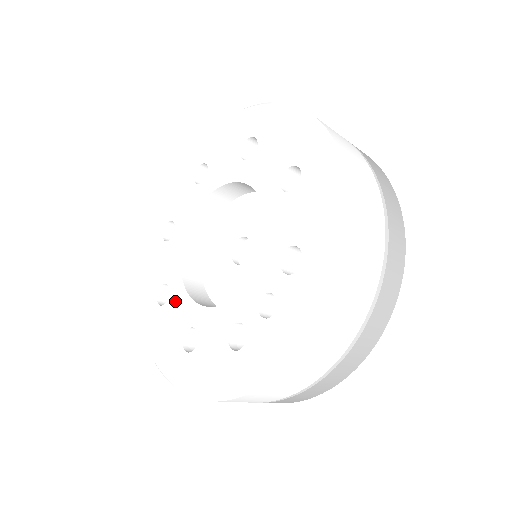
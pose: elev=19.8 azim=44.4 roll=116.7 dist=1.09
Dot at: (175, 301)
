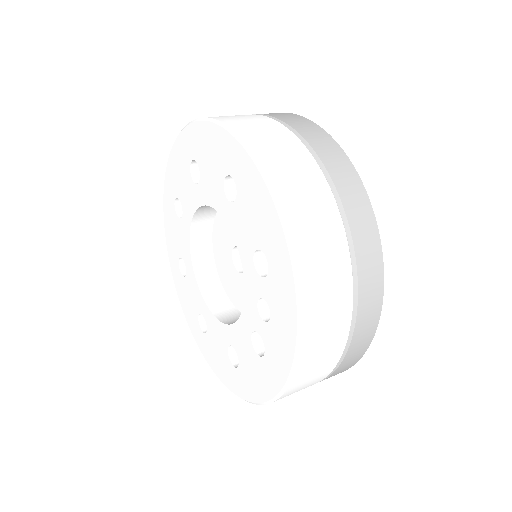
Dot at: (211, 327)
